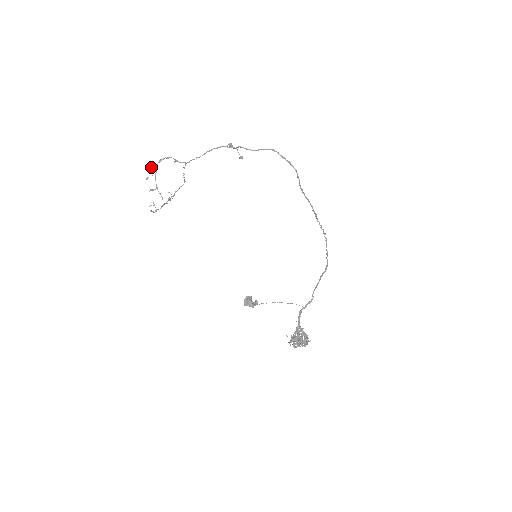
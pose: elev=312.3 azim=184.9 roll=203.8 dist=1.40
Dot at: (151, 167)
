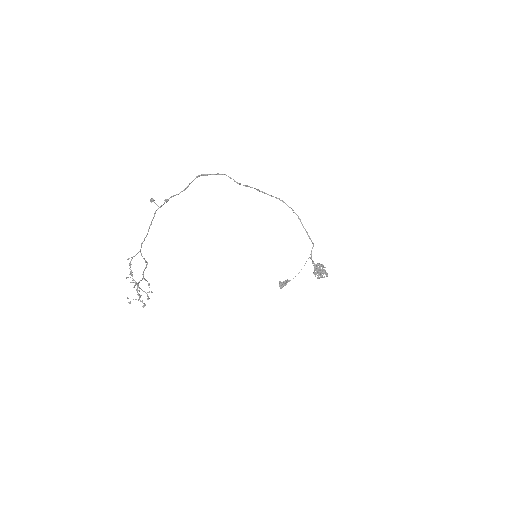
Dot at: (134, 287)
